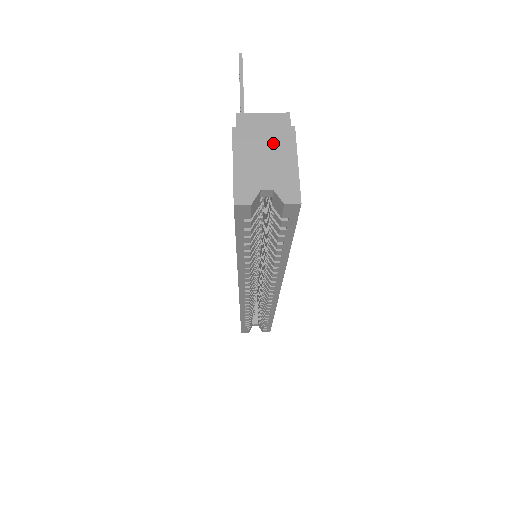
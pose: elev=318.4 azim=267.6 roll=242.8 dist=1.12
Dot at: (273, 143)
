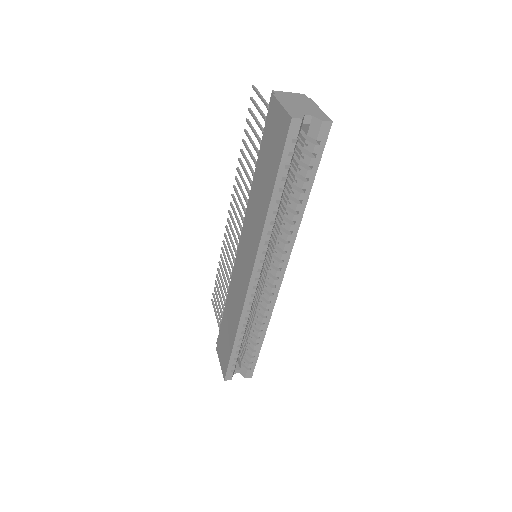
Dot at: (301, 102)
